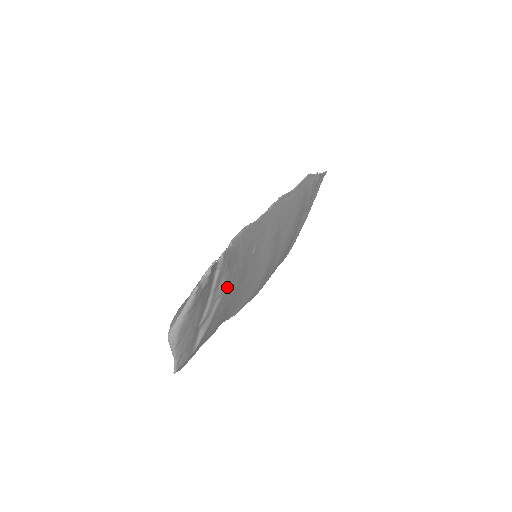
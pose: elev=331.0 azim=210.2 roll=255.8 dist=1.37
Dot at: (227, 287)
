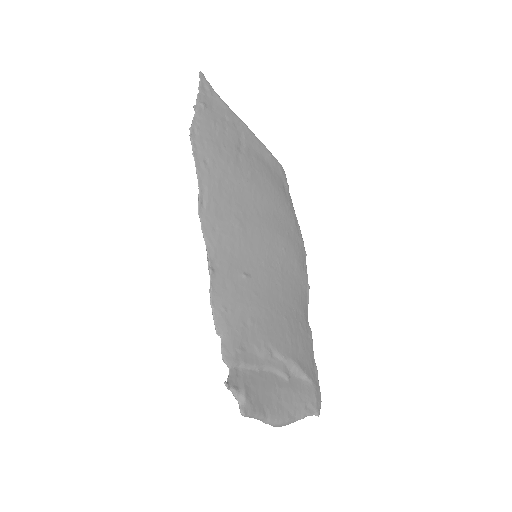
Dot at: (265, 338)
